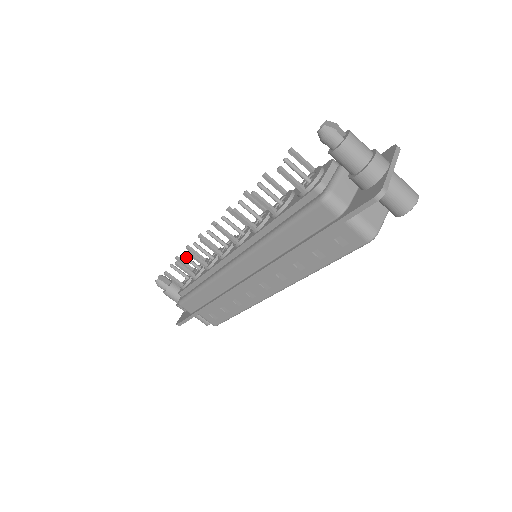
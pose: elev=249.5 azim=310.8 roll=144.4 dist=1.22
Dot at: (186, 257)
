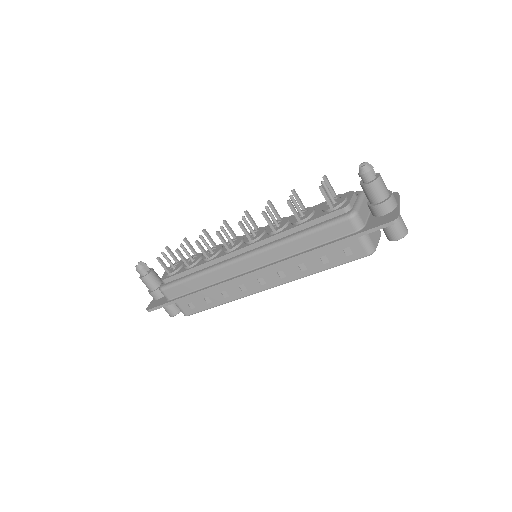
Dot at: (184, 247)
